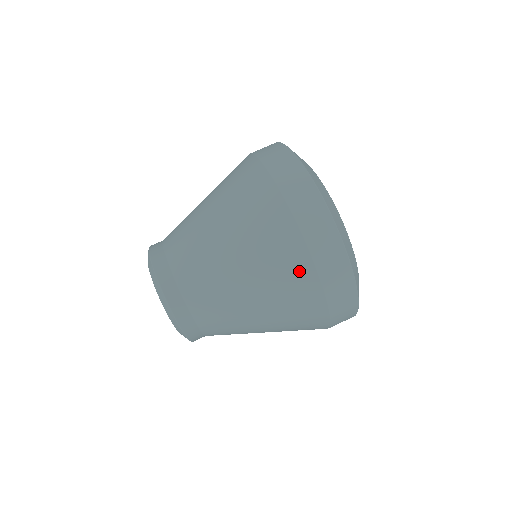
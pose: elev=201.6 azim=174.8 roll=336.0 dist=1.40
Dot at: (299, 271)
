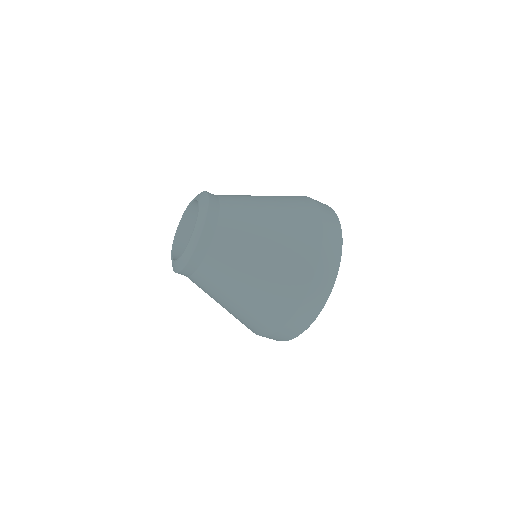
Dot at: (301, 276)
